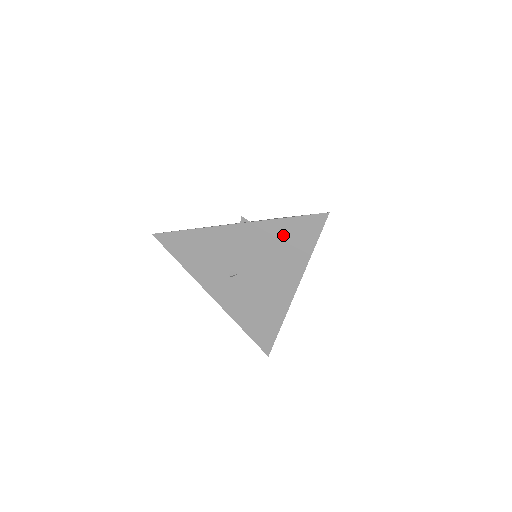
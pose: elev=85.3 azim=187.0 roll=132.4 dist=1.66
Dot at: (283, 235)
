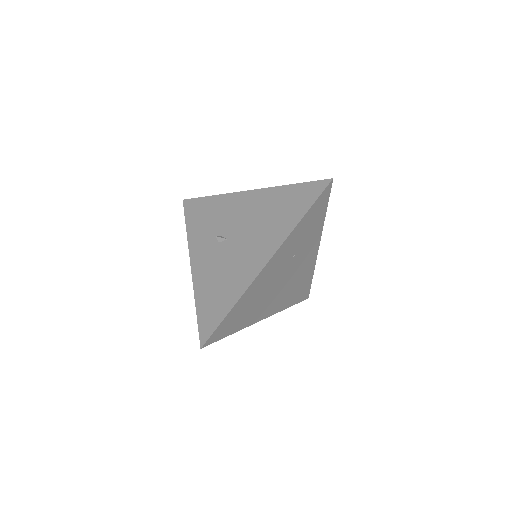
Dot at: (283, 201)
